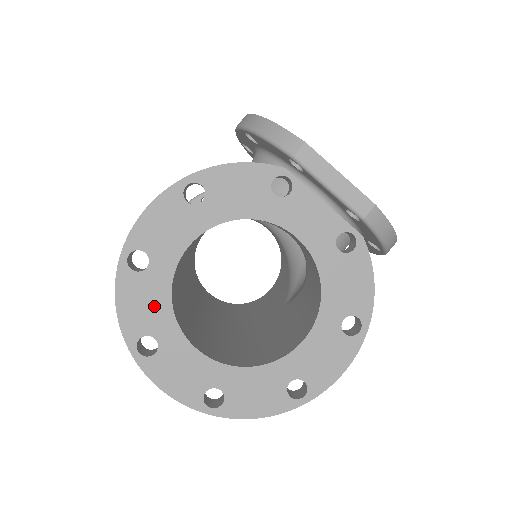
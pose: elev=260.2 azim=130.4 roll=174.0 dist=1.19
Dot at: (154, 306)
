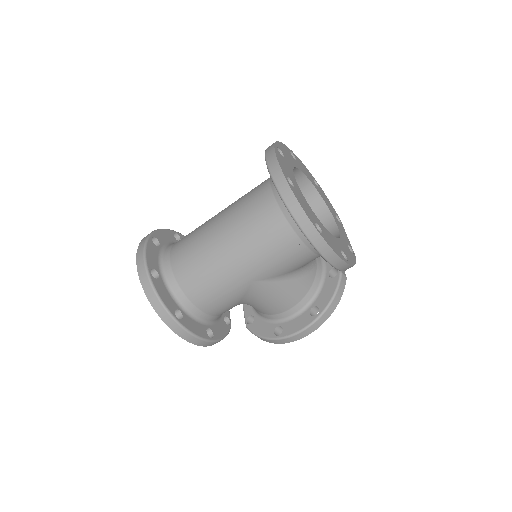
Dot at: (290, 159)
